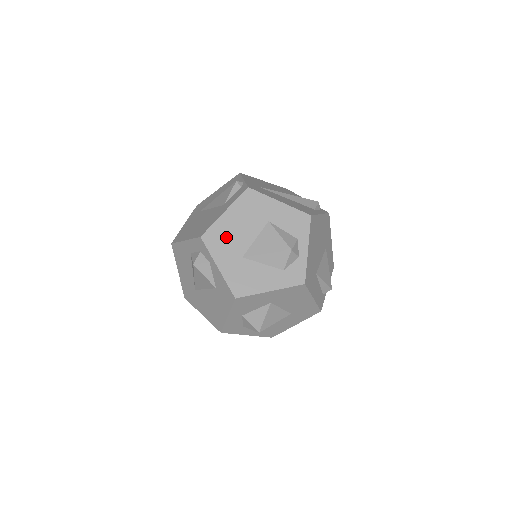
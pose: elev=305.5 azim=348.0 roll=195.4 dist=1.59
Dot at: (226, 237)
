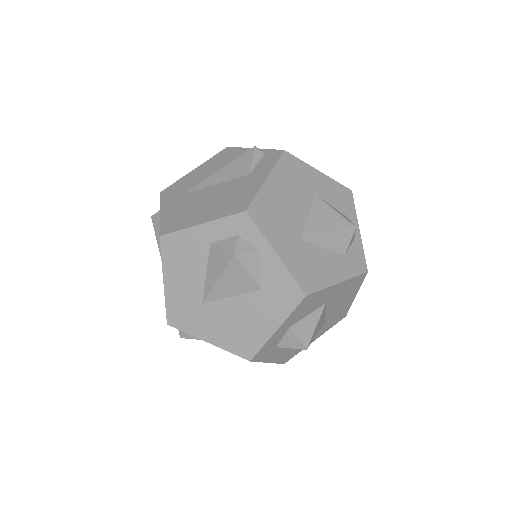
Dot at: (276, 212)
